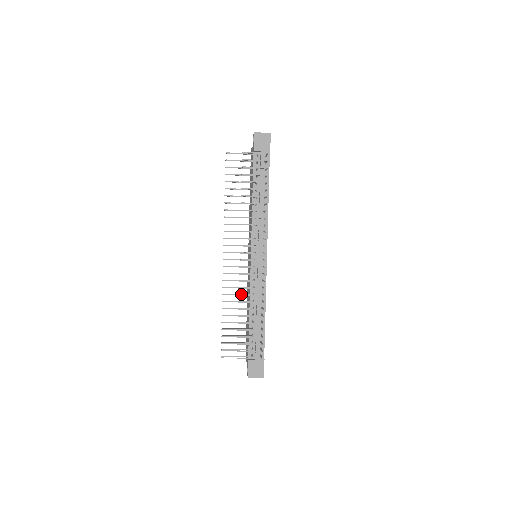
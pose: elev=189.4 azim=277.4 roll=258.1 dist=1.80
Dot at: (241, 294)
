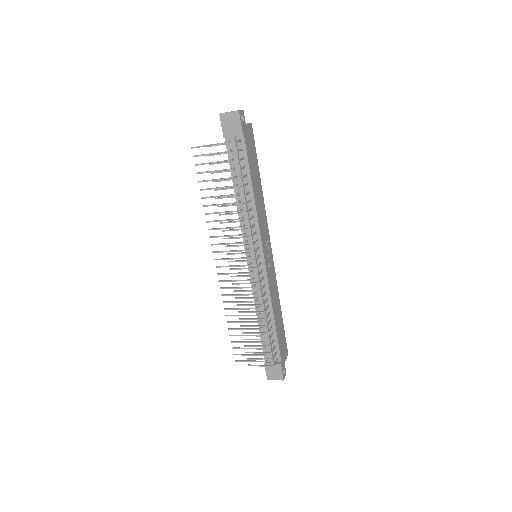
Dot at: (242, 301)
